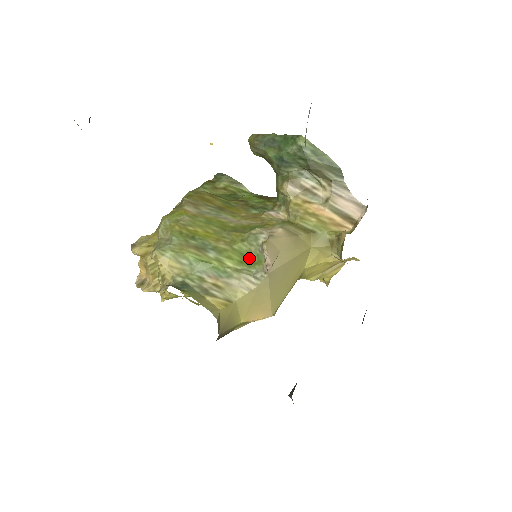
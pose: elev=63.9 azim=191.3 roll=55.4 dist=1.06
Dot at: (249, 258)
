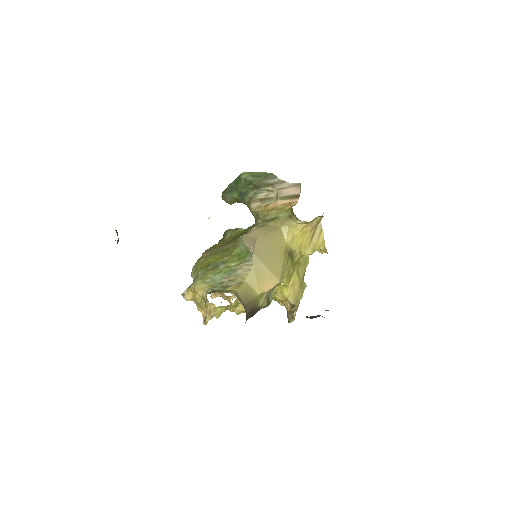
Dot at: (243, 254)
